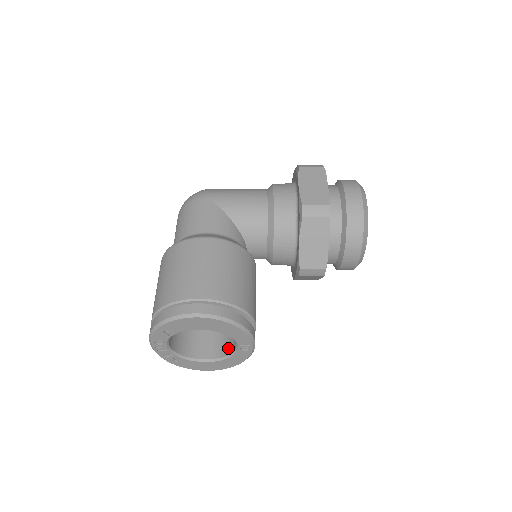
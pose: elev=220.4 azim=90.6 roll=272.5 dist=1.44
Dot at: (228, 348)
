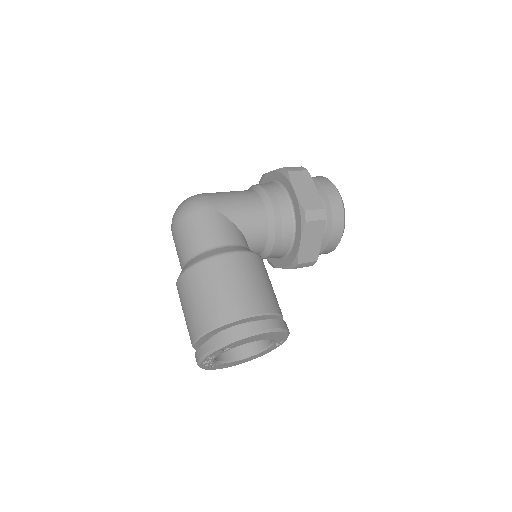
Dot at: (255, 345)
